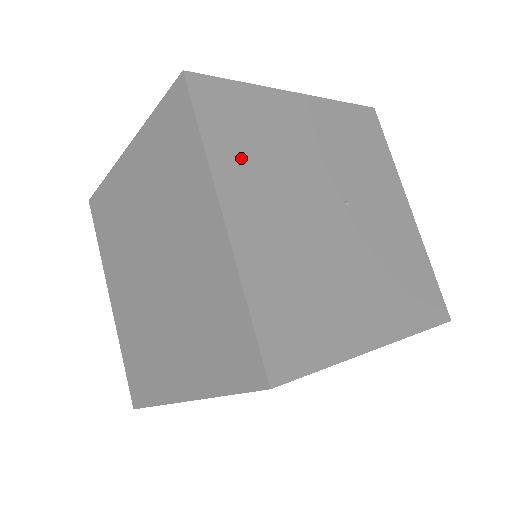
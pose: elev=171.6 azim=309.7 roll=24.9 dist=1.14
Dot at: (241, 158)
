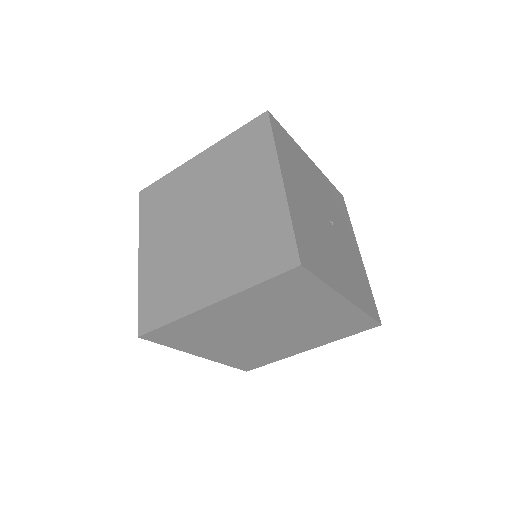
Dot at: (289, 162)
